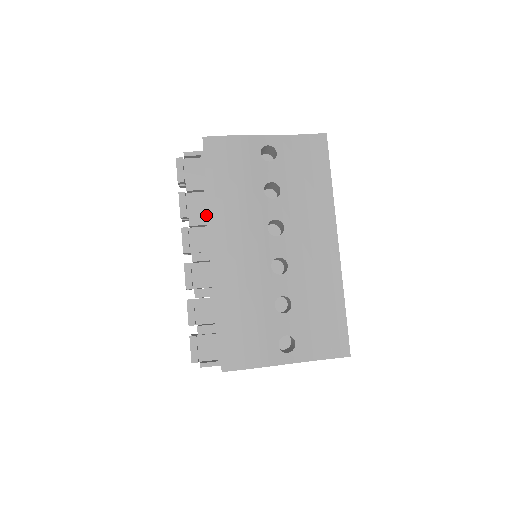
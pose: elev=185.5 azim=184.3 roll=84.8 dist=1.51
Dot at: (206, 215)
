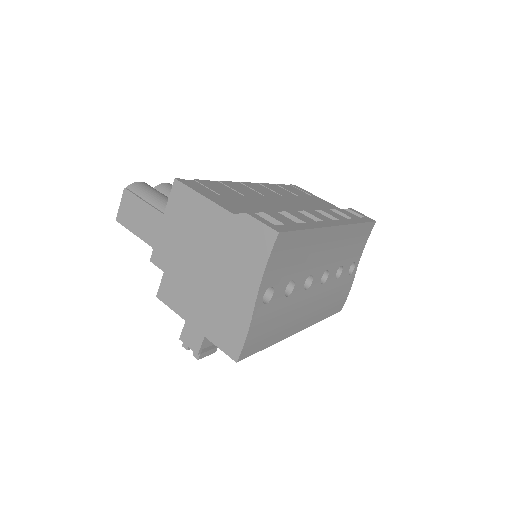
Dot at: occluded
